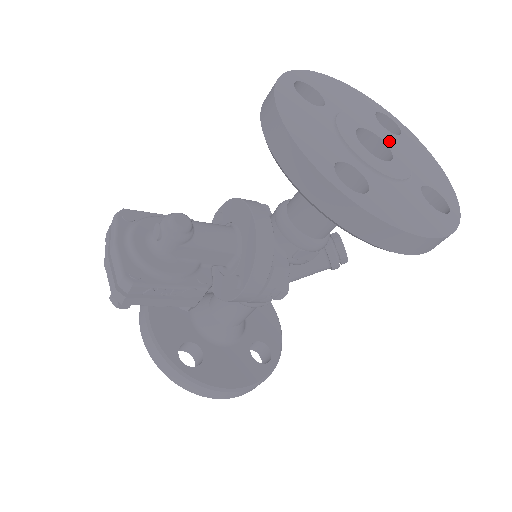
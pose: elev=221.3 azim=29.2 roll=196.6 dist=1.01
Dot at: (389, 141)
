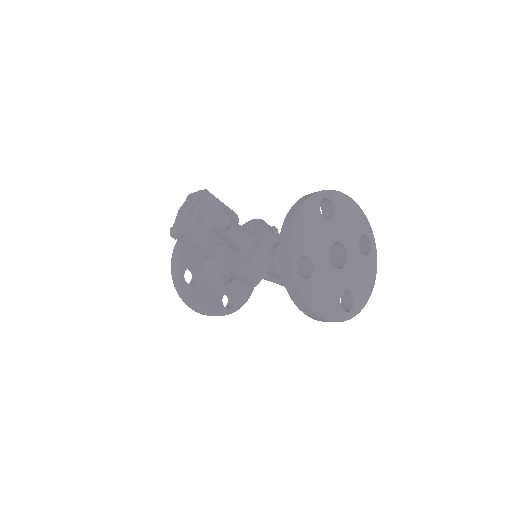
Dot at: (351, 257)
